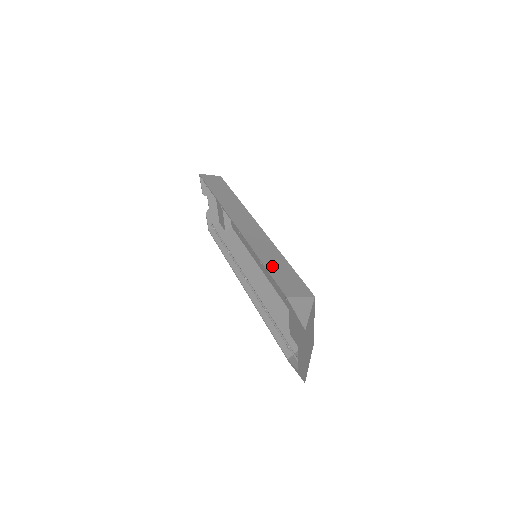
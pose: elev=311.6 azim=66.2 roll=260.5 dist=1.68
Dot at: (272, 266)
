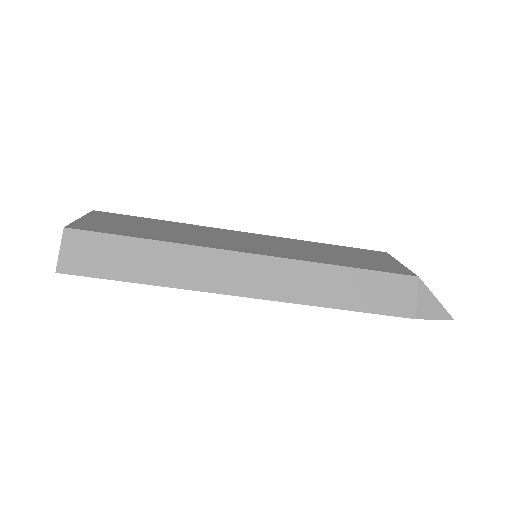
Dot at: (354, 299)
